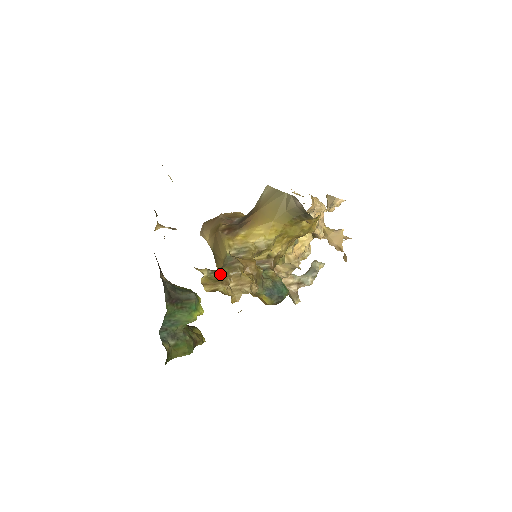
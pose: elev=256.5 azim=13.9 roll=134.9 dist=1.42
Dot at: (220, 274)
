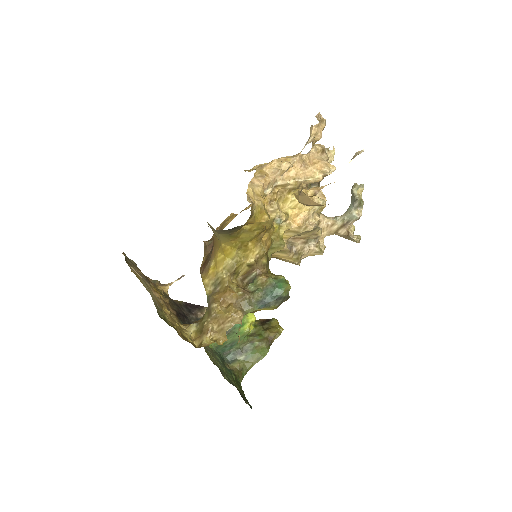
Dot at: (202, 324)
